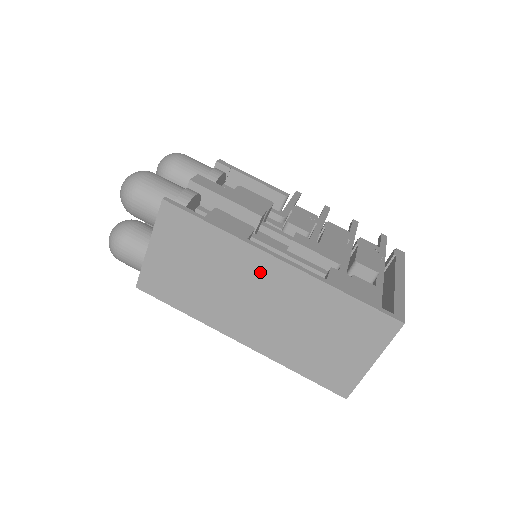
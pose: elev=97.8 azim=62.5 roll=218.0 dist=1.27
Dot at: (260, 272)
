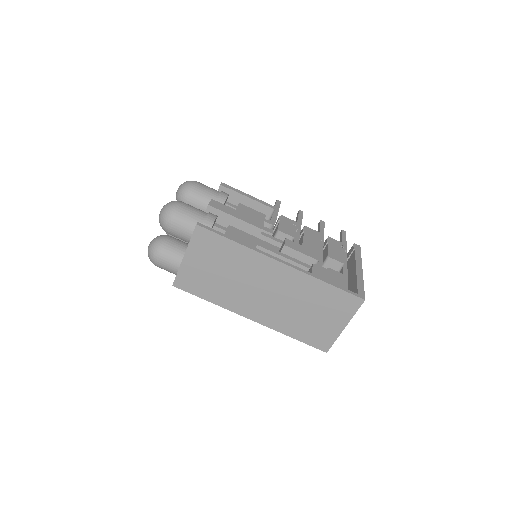
Dot at: (267, 271)
